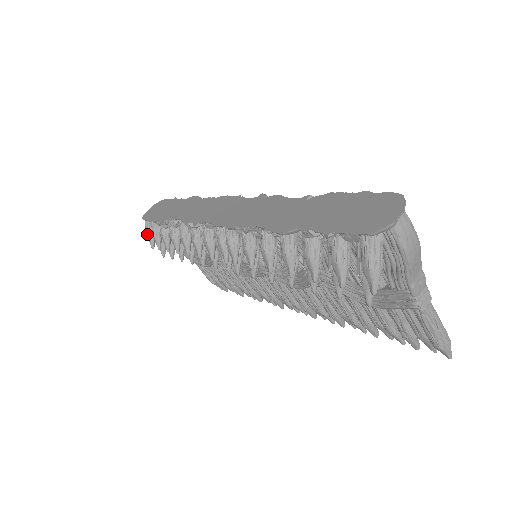
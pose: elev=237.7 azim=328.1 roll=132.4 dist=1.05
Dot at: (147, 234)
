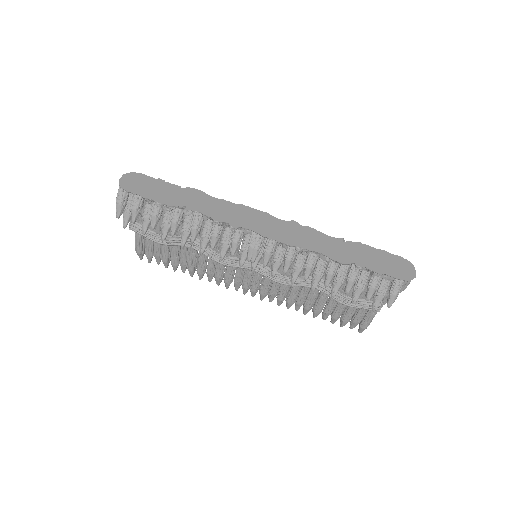
Dot at: (120, 204)
